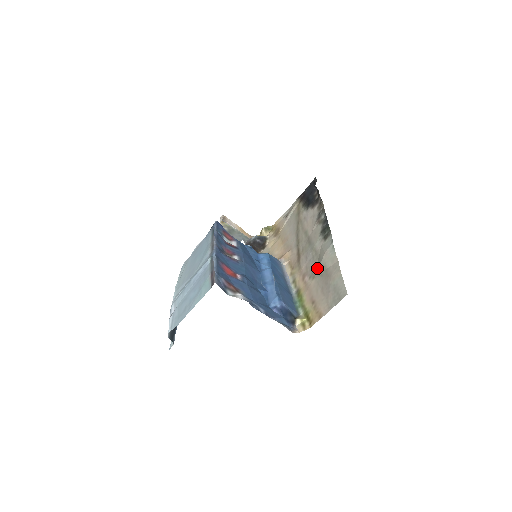
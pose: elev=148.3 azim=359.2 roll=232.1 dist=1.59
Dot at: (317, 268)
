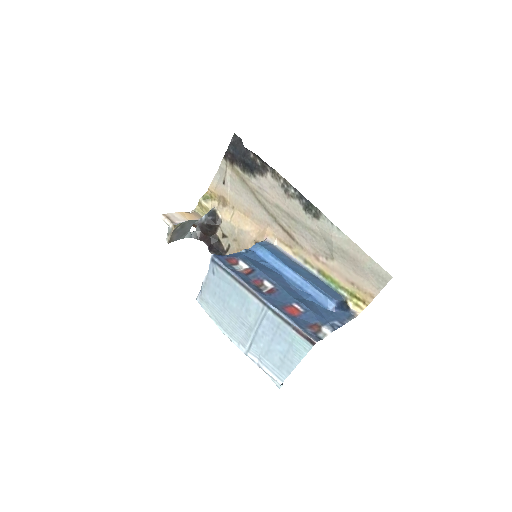
Dot at: (331, 250)
